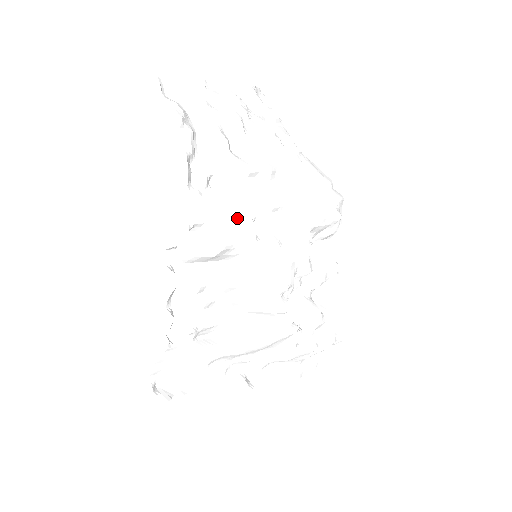
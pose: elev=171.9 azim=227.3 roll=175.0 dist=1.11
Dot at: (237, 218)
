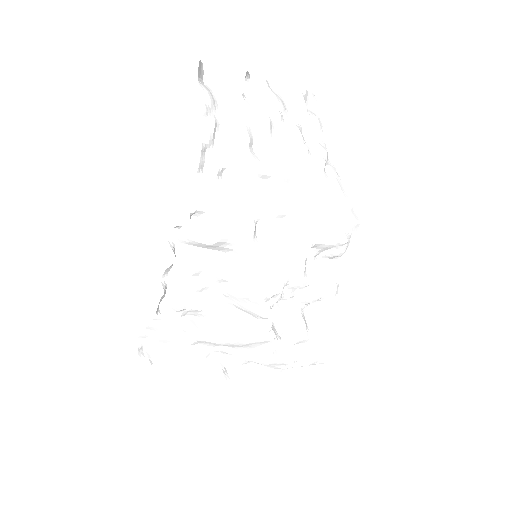
Dot at: (238, 215)
